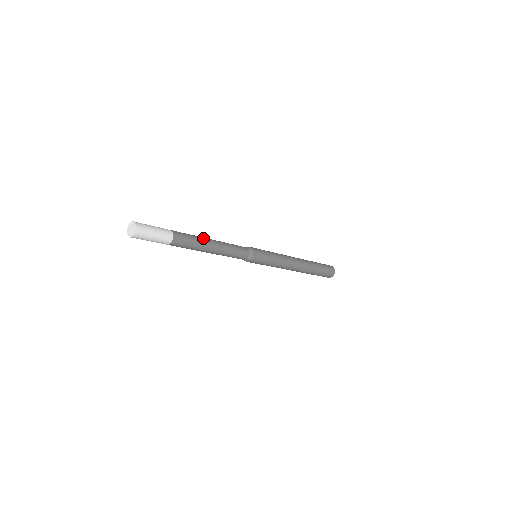
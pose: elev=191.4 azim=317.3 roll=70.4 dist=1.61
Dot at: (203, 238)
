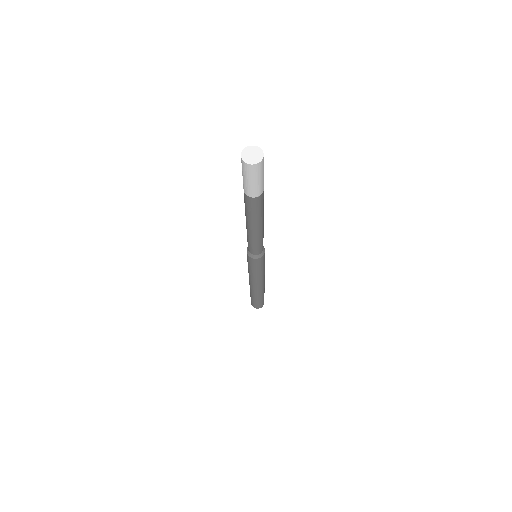
Dot at: occluded
